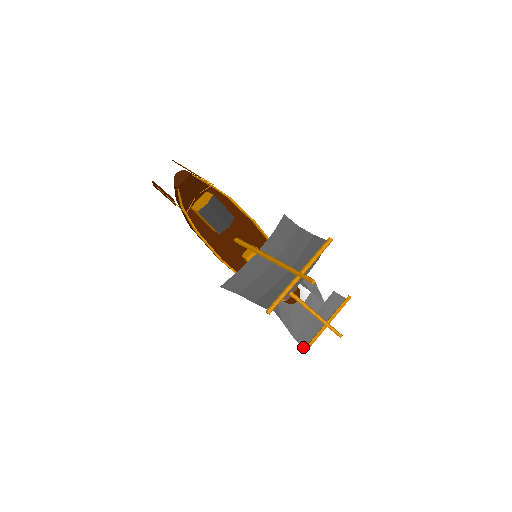
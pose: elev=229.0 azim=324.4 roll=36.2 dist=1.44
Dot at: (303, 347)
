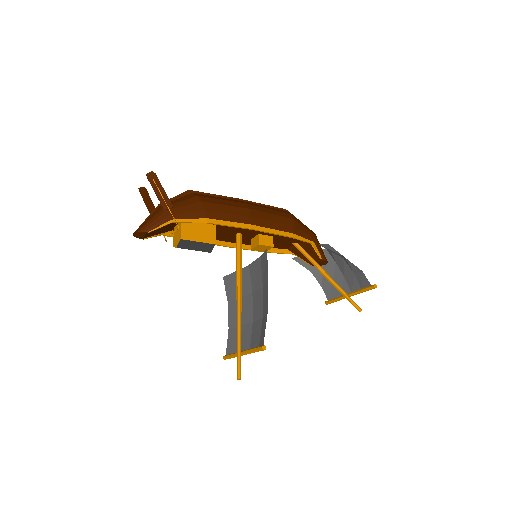
Dot at: (327, 299)
